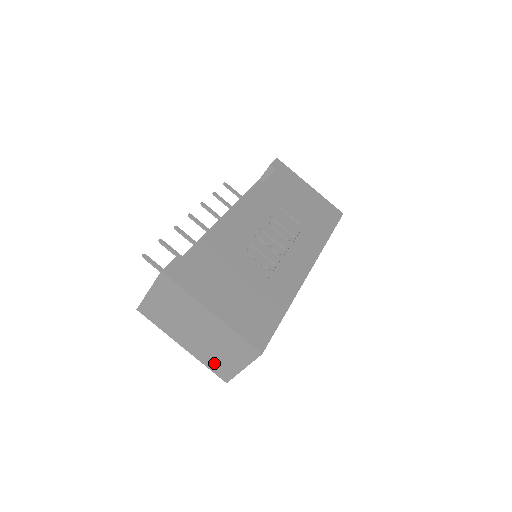
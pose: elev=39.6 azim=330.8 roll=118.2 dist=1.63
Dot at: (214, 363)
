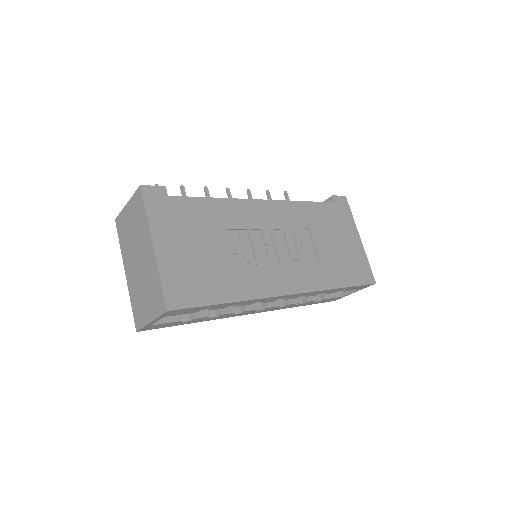
Dot at: (137, 304)
